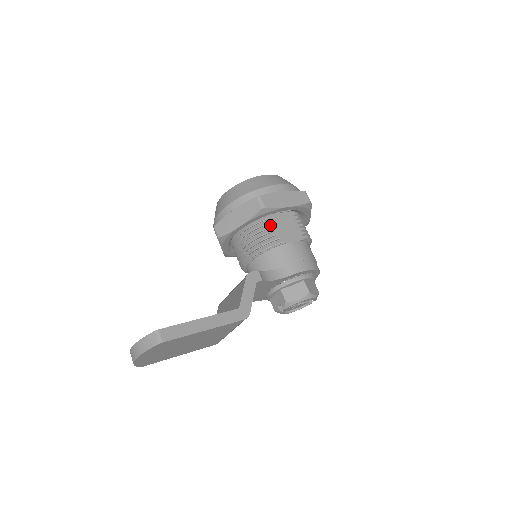
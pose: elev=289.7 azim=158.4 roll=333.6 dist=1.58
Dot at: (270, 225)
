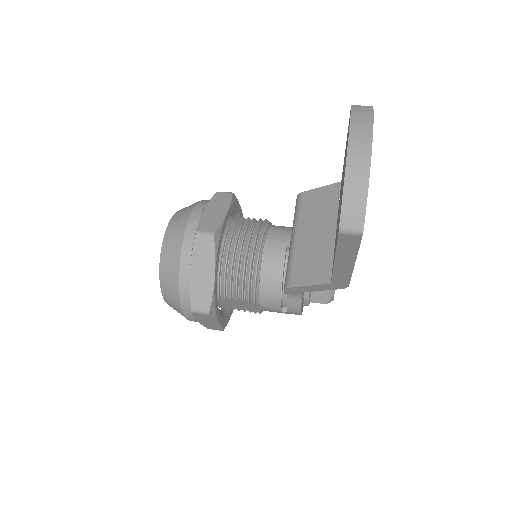
Dot at: (244, 219)
